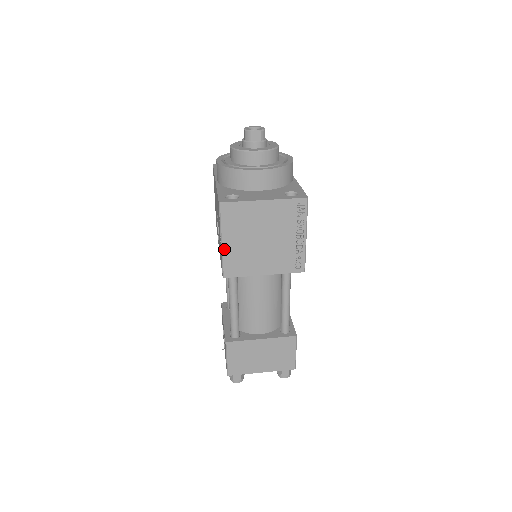
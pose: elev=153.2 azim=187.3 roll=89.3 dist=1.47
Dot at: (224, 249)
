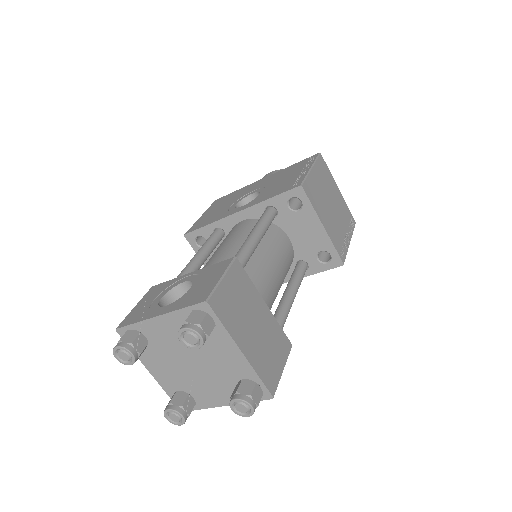
Dot at: (311, 173)
